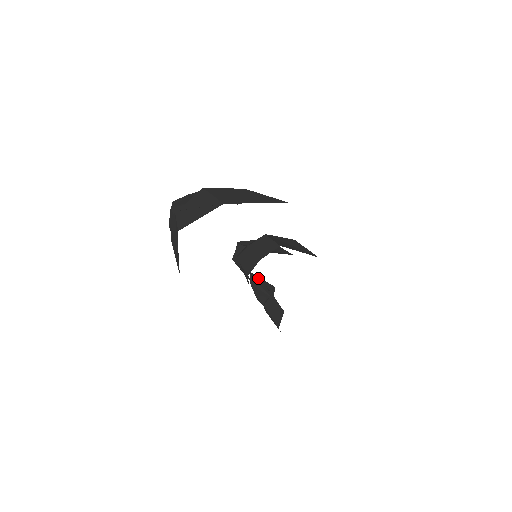
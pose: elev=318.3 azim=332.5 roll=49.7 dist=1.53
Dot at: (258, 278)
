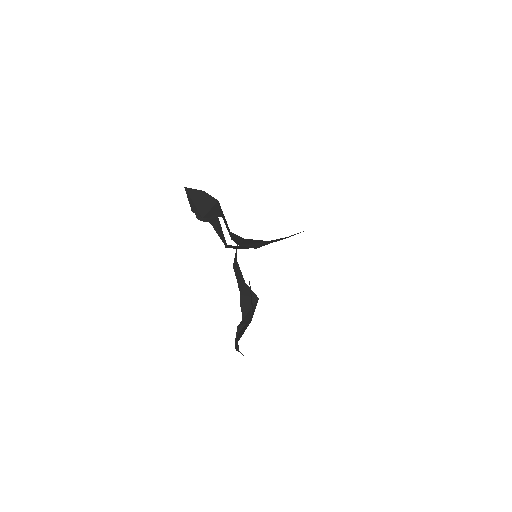
Dot at: (248, 311)
